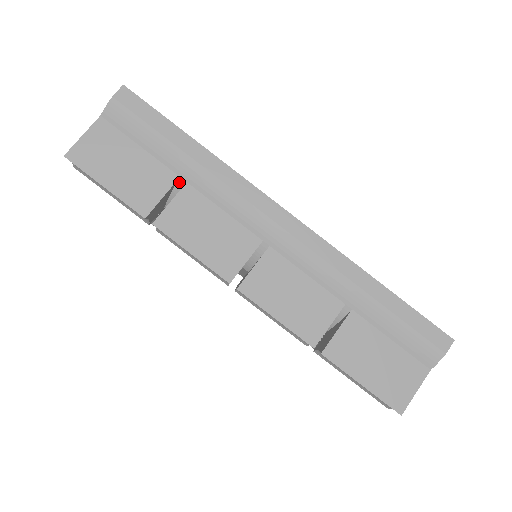
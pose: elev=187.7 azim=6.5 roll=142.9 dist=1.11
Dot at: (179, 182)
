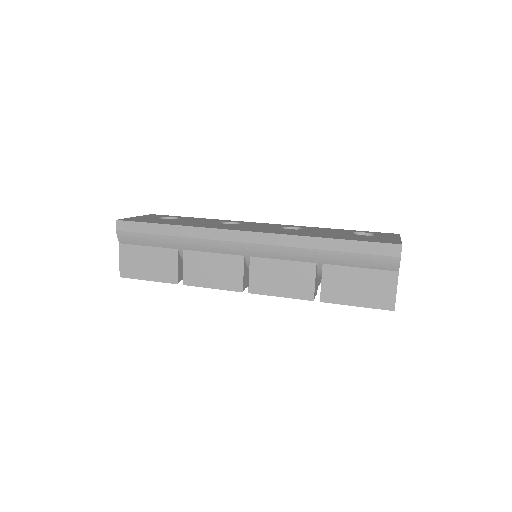
Dot at: (180, 252)
